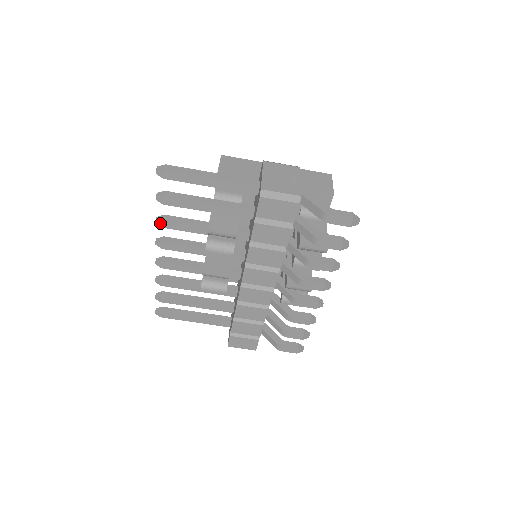
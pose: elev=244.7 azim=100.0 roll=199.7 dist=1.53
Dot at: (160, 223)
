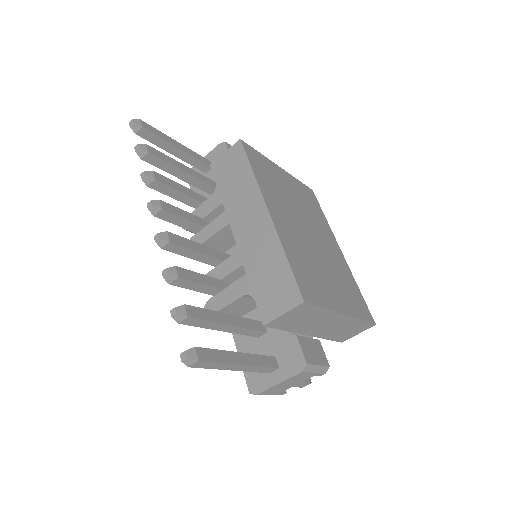
Dot at: (166, 278)
